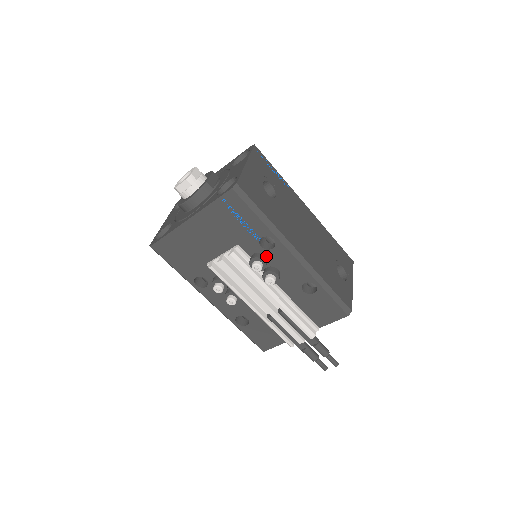
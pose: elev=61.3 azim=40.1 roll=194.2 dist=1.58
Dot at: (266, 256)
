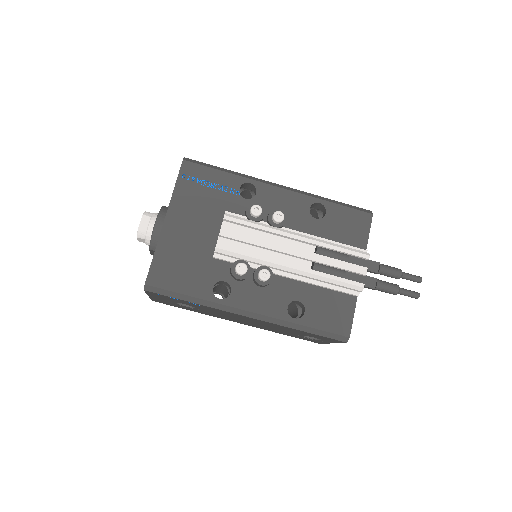
Dot at: occluded
